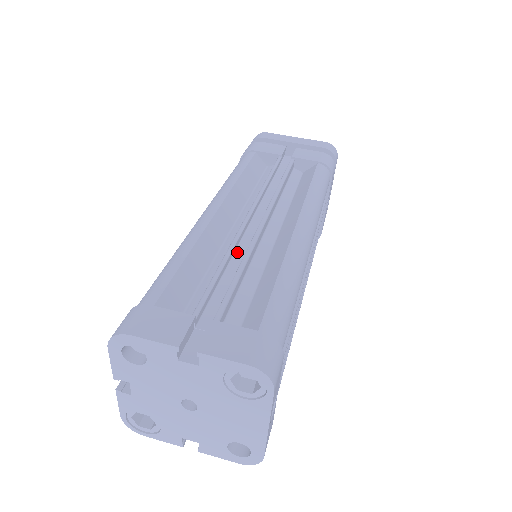
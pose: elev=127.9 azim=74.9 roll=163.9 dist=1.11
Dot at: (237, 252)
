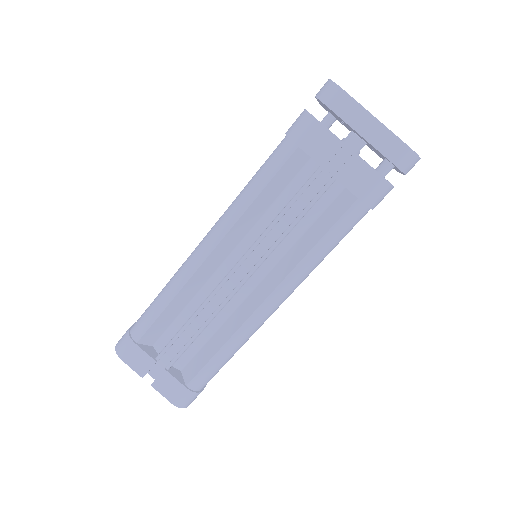
Dot at: (210, 302)
